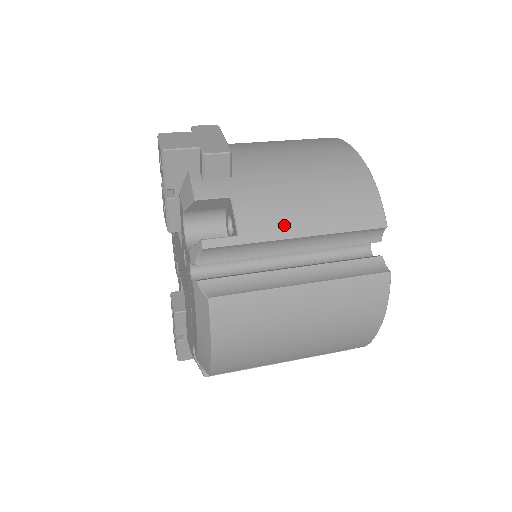
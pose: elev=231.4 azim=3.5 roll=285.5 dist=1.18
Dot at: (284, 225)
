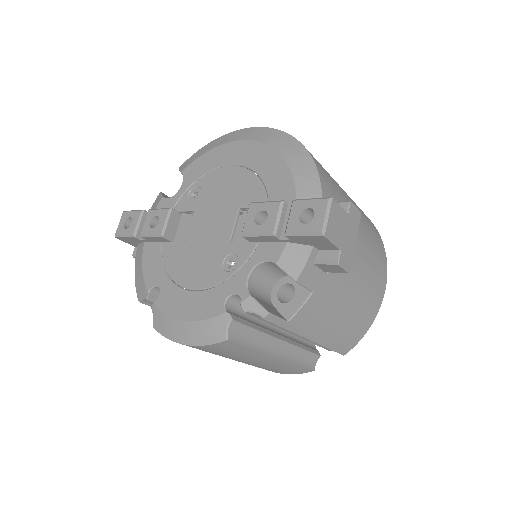
Dot at: (312, 329)
